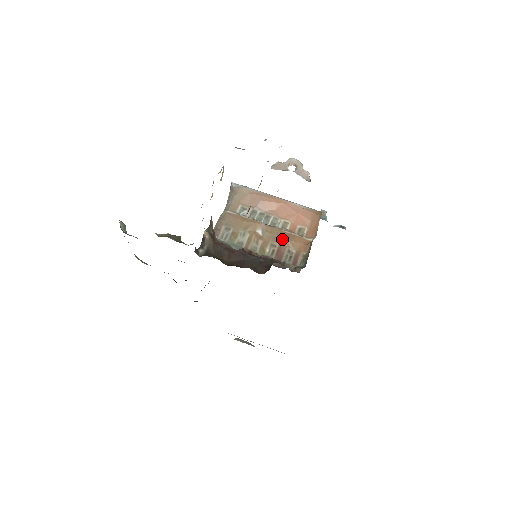
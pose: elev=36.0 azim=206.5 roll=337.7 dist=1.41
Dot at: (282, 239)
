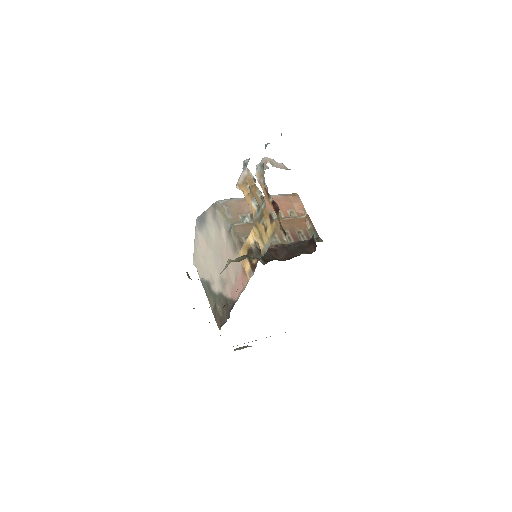
Dot at: (288, 225)
